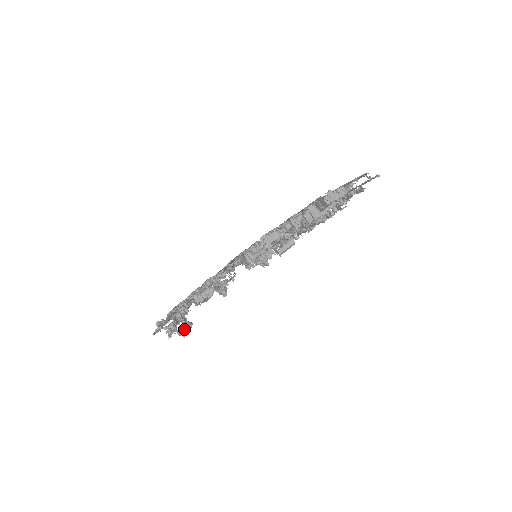
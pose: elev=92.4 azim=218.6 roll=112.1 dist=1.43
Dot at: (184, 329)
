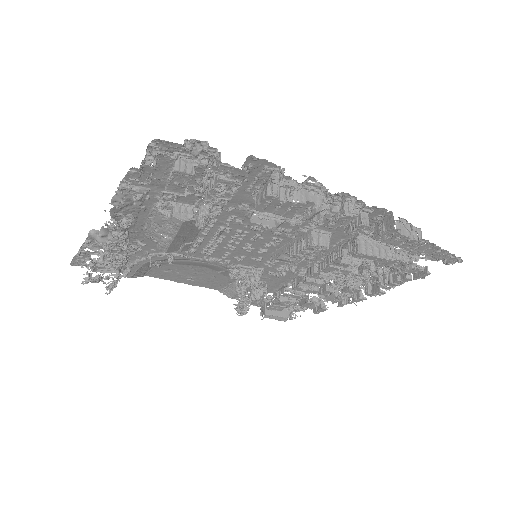
Dot at: (118, 235)
